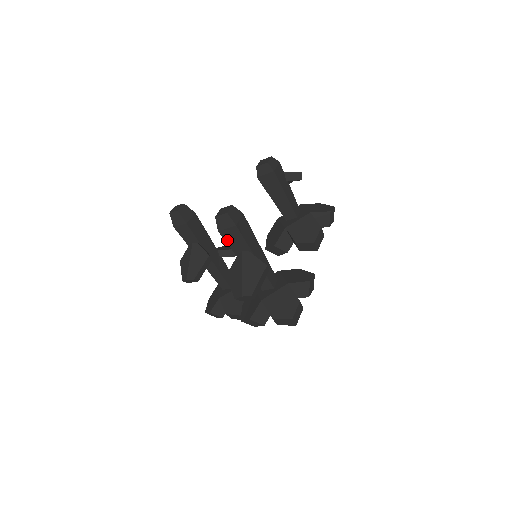
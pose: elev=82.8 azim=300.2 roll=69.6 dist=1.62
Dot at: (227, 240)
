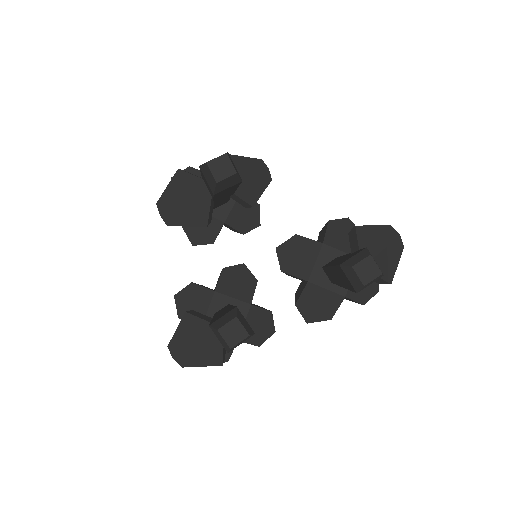
Dot at: occluded
